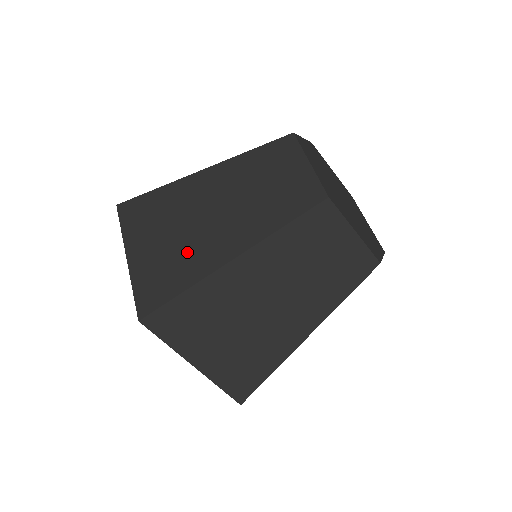
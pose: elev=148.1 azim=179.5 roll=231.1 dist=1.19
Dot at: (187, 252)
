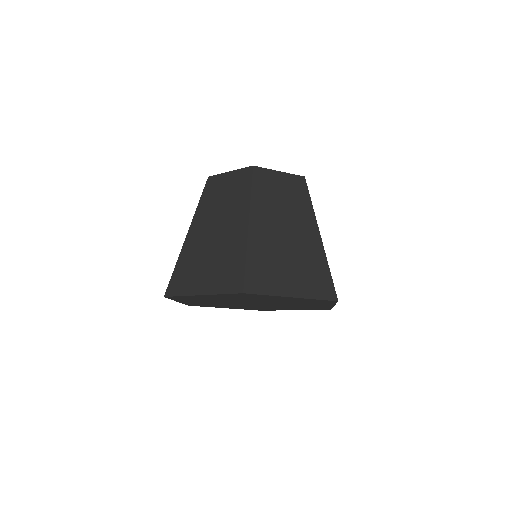
Dot at: (226, 252)
